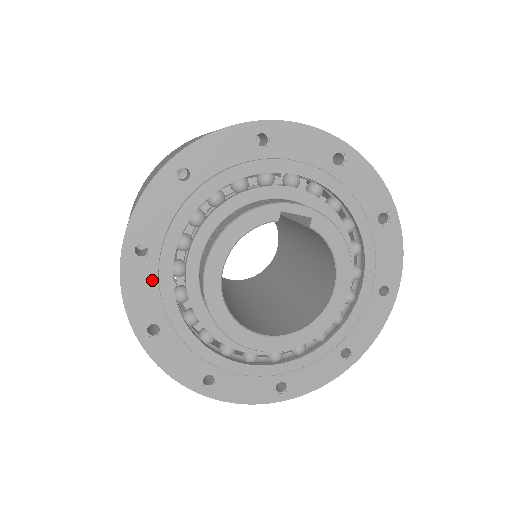
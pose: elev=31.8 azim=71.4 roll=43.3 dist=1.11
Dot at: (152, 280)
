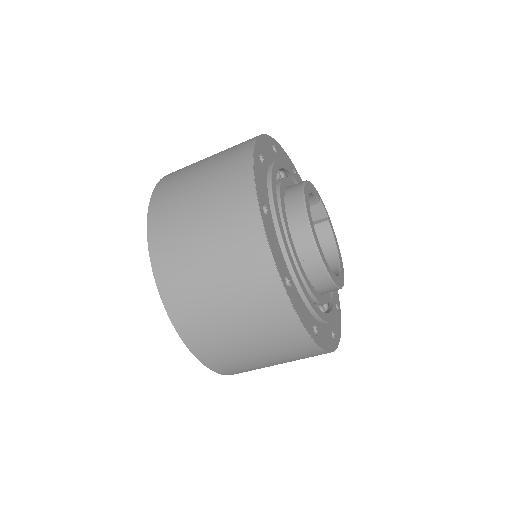
Dot at: (265, 179)
